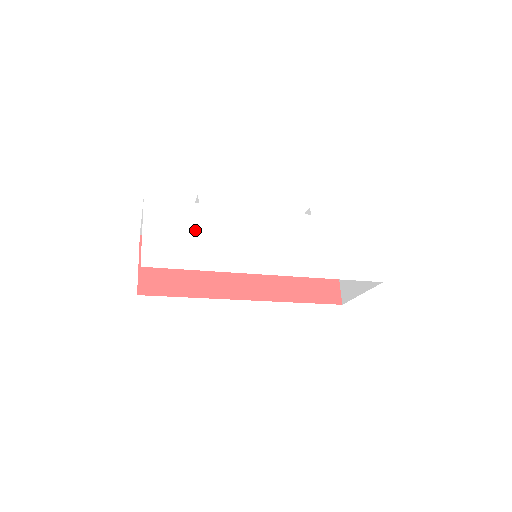
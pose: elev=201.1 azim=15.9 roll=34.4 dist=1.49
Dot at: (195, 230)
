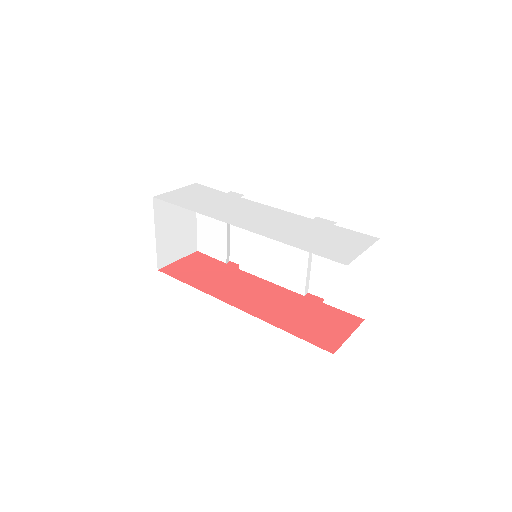
Dot at: (208, 198)
